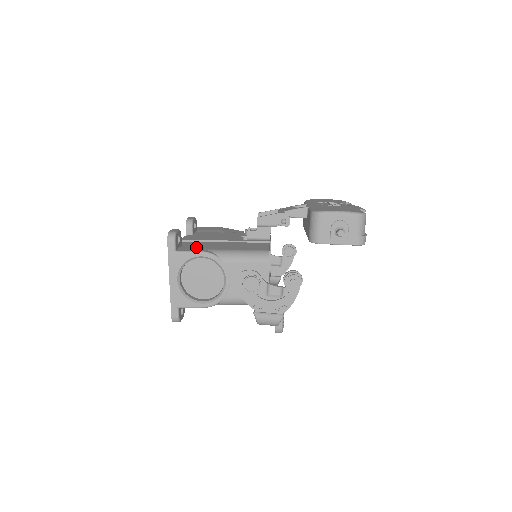
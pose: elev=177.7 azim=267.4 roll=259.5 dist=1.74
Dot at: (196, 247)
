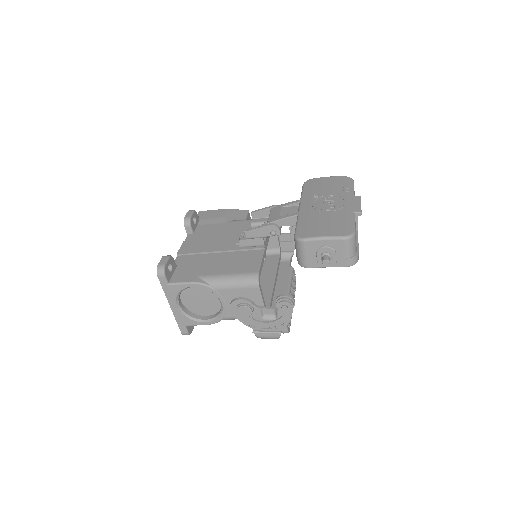
Dot at: (189, 271)
